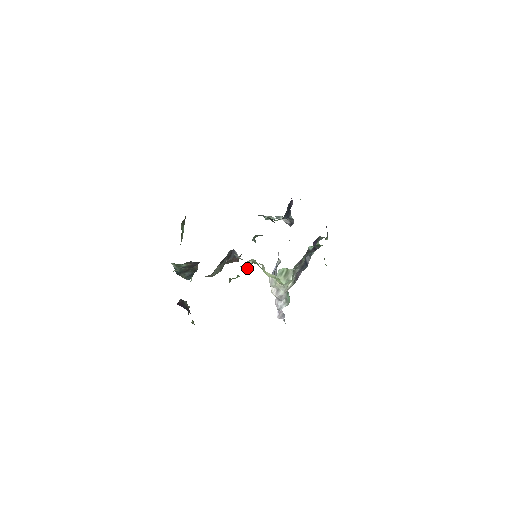
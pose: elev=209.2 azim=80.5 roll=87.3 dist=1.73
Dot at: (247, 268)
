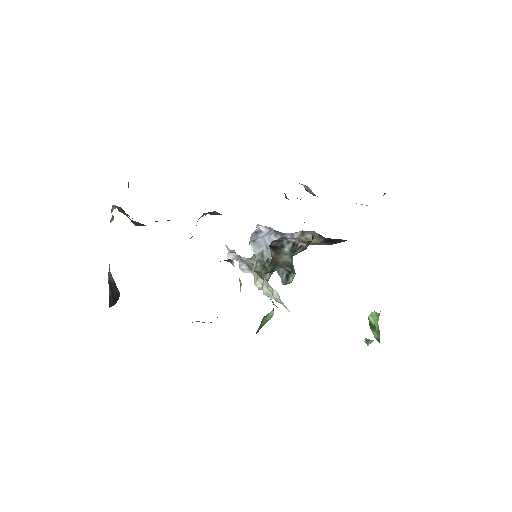
Dot at: occluded
